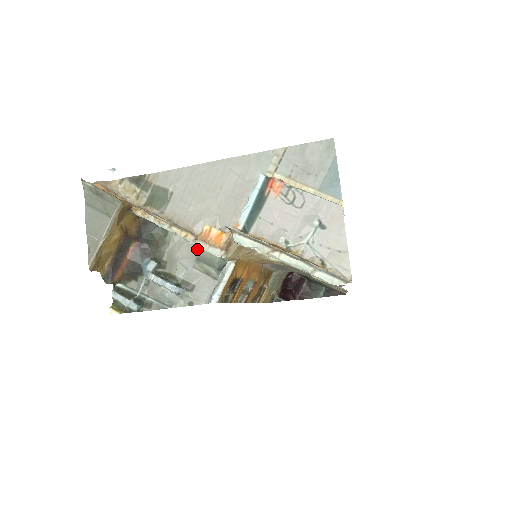
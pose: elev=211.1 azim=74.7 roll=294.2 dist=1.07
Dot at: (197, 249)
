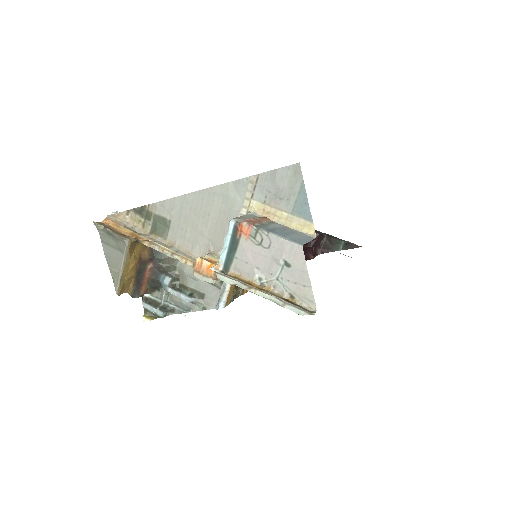
Dot at: occluded
